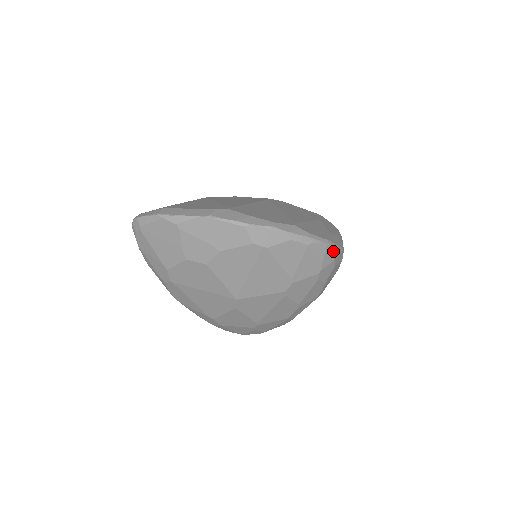
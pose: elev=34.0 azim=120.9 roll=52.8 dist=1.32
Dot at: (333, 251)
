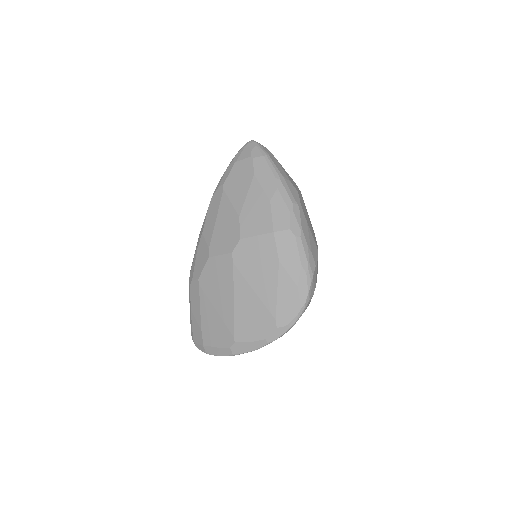
Dot at: (308, 302)
